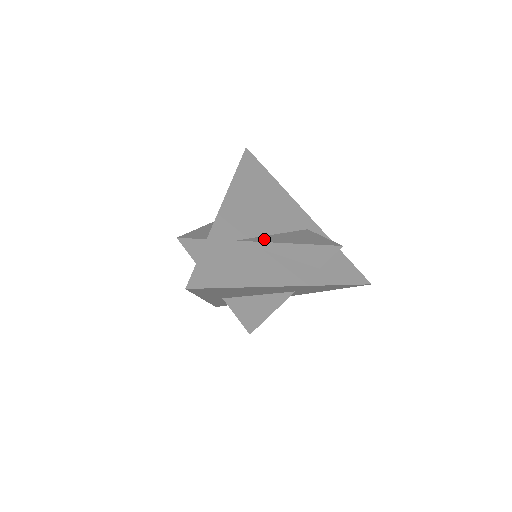
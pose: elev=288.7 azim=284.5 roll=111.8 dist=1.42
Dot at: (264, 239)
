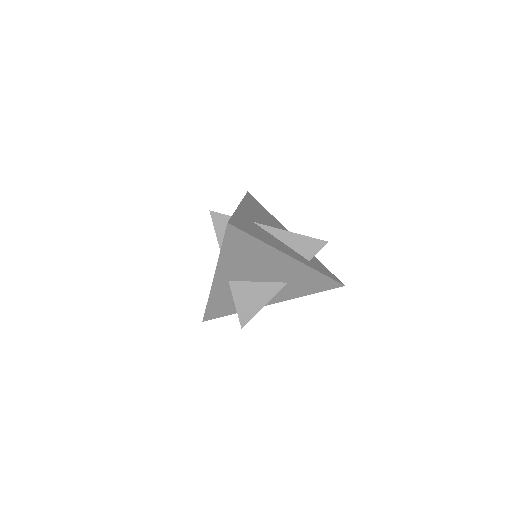
Dot at: occluded
